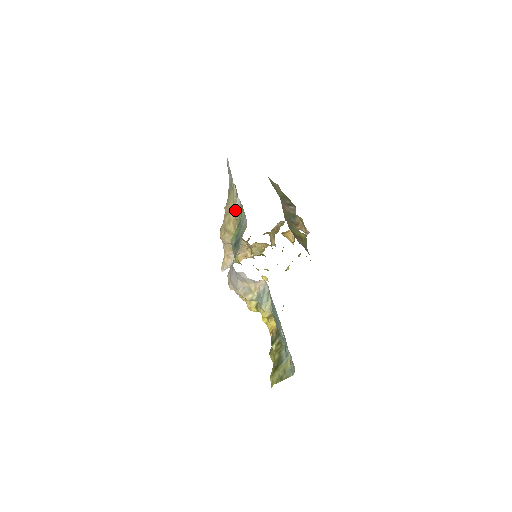
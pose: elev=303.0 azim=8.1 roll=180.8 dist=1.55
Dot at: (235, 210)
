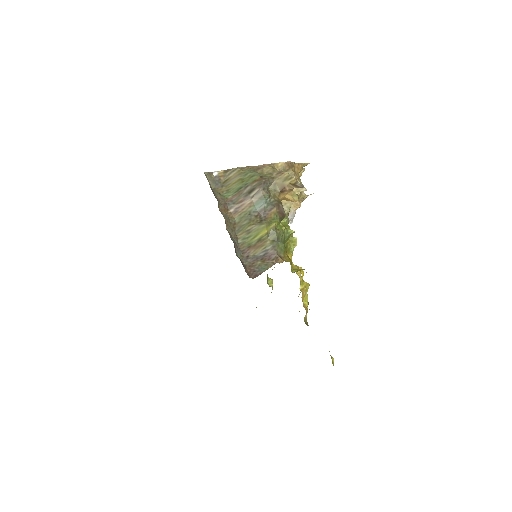
Dot at: occluded
